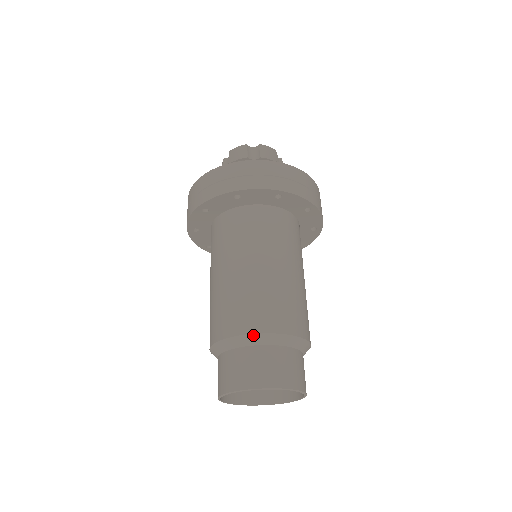
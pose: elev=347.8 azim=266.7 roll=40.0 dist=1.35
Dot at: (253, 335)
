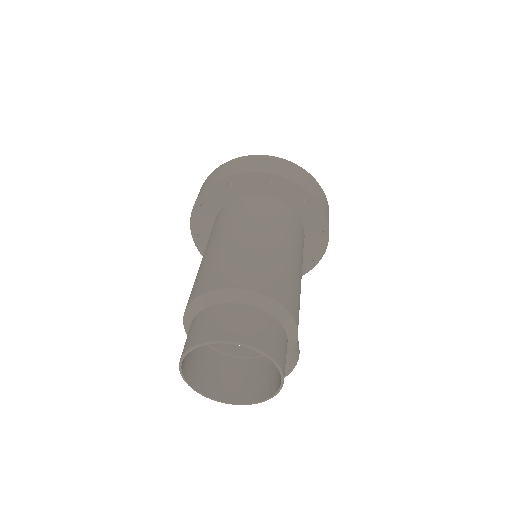
Dot at: (219, 291)
